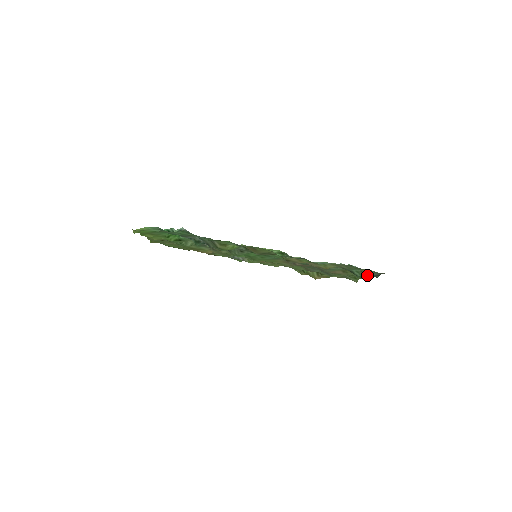
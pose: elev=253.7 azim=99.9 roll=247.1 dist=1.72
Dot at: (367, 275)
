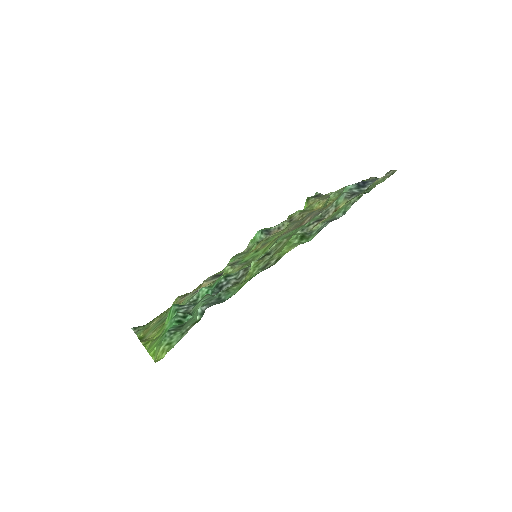
Dot at: occluded
